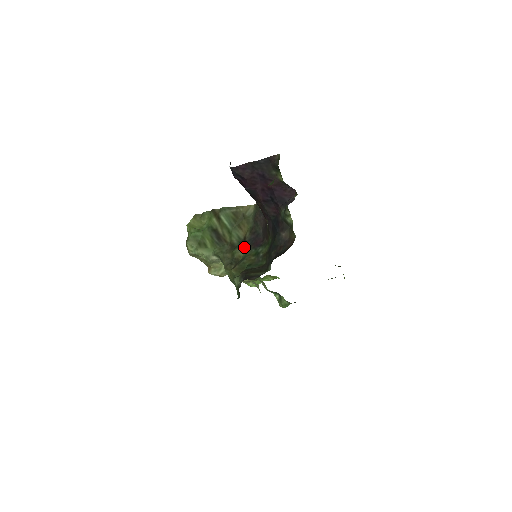
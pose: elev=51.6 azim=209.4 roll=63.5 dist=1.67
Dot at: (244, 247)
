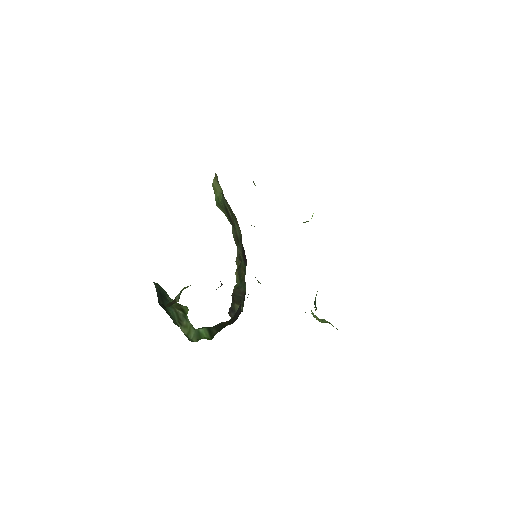
Dot at: (241, 250)
